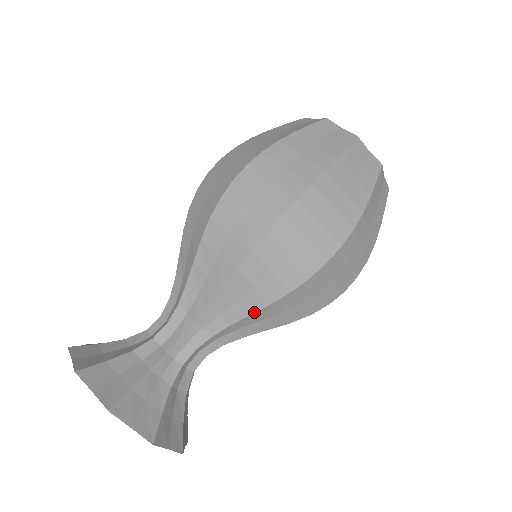
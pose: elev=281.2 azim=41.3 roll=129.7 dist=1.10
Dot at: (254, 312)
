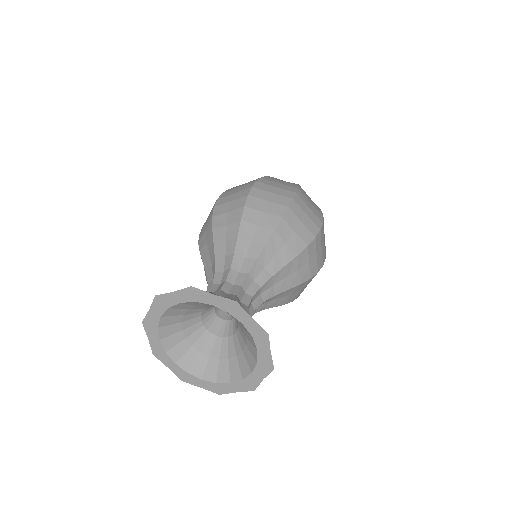
Dot at: (287, 263)
